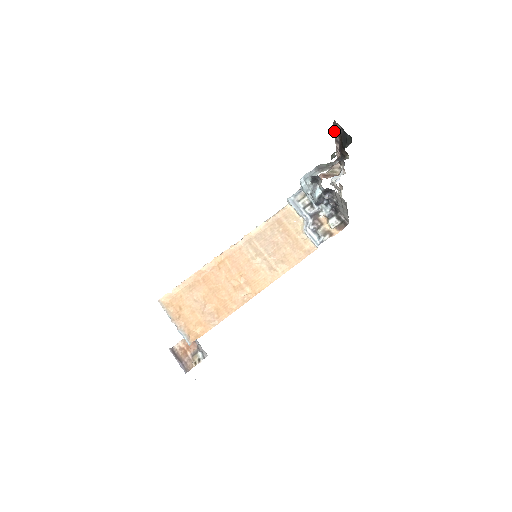
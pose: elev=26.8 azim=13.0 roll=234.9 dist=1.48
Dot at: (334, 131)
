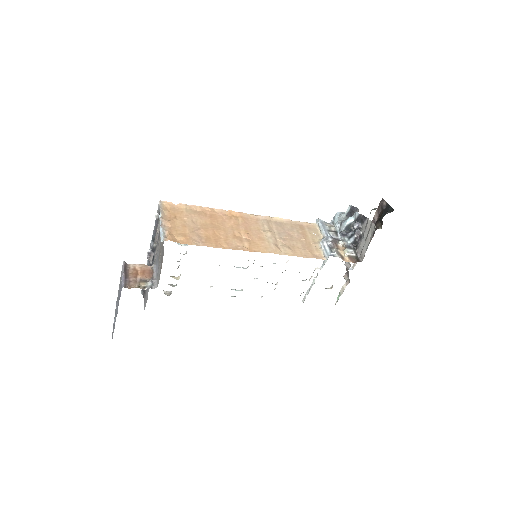
Dot at: (377, 210)
